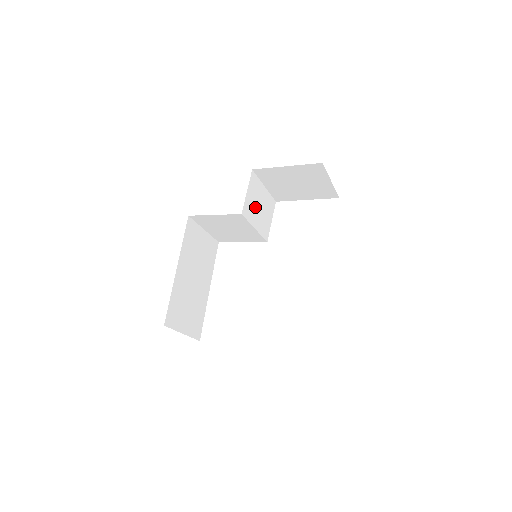
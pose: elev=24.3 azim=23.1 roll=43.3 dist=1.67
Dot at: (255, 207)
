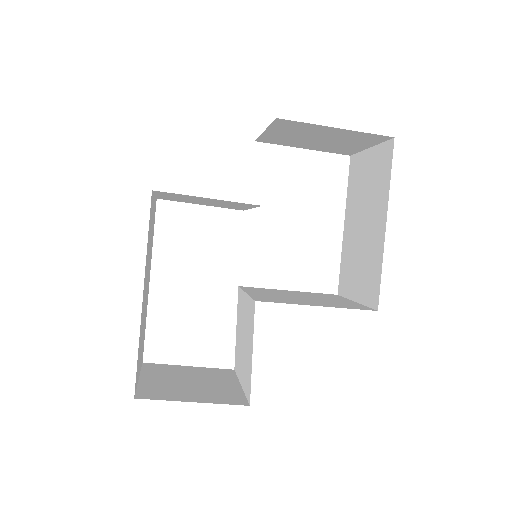
Dot at: occluded
